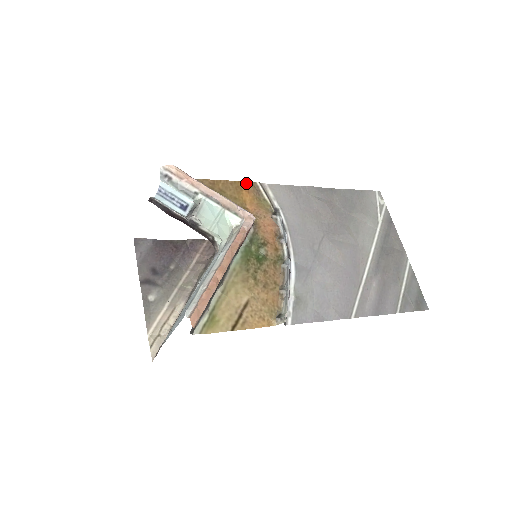
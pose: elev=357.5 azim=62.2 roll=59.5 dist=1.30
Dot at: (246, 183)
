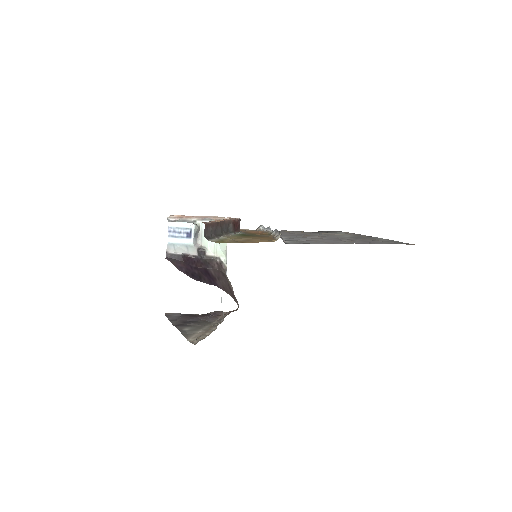
Dot at: occluded
